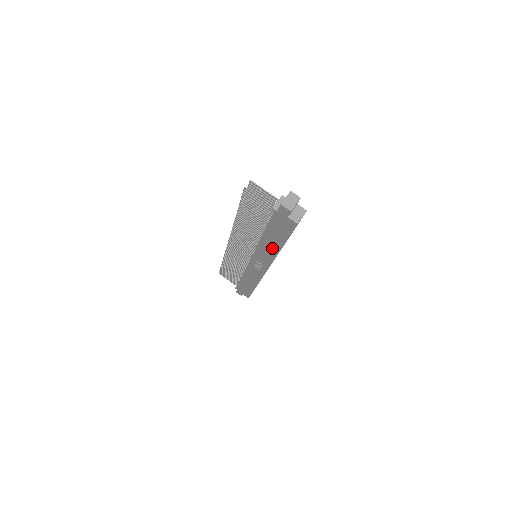
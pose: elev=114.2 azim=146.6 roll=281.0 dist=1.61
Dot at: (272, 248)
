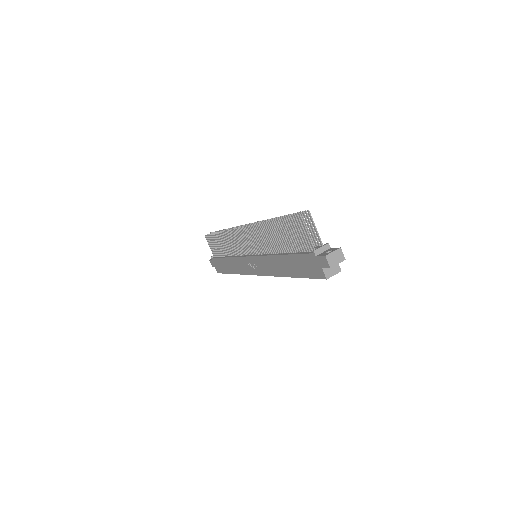
Dot at: (281, 269)
